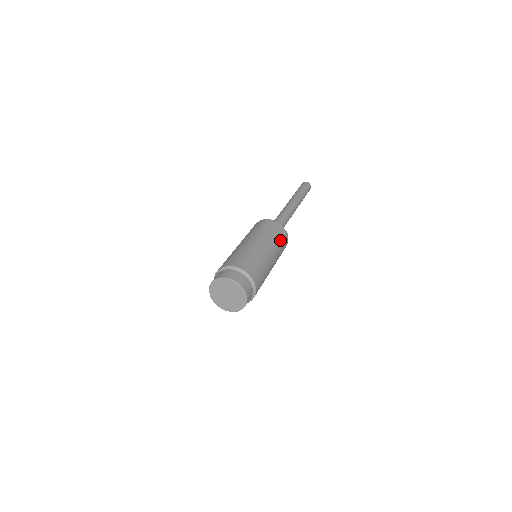
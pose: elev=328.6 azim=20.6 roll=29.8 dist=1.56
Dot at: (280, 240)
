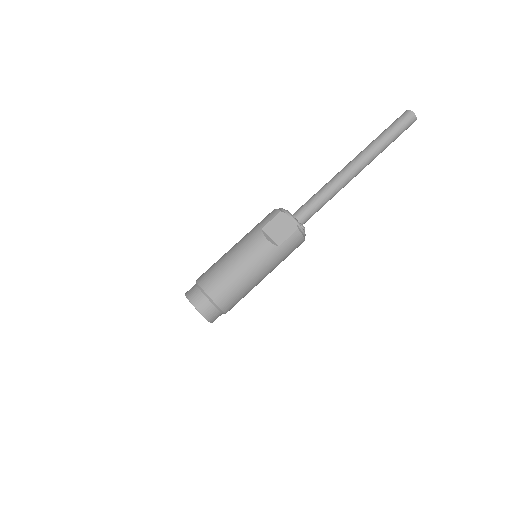
Dot at: (280, 244)
